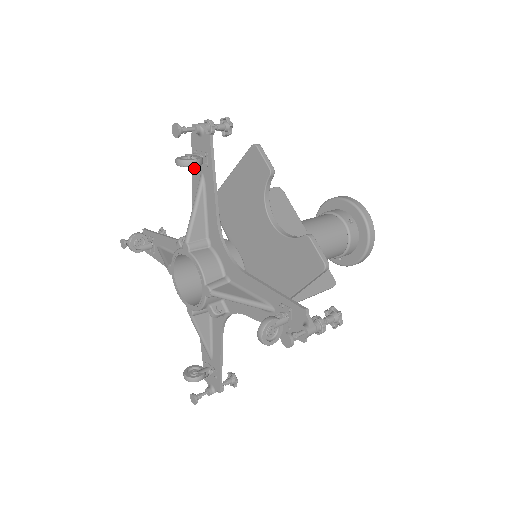
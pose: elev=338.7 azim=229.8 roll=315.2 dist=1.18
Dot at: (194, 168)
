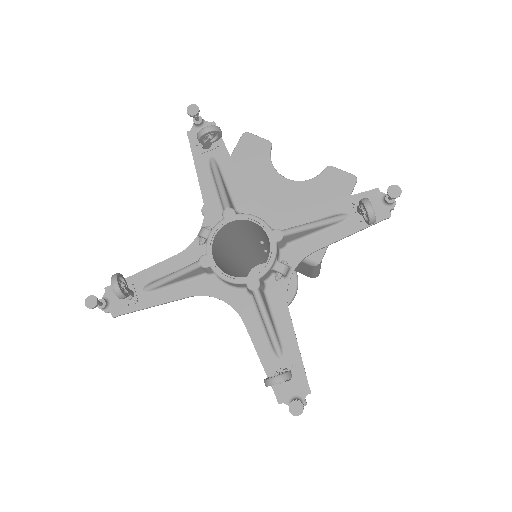
Dot at: (198, 159)
